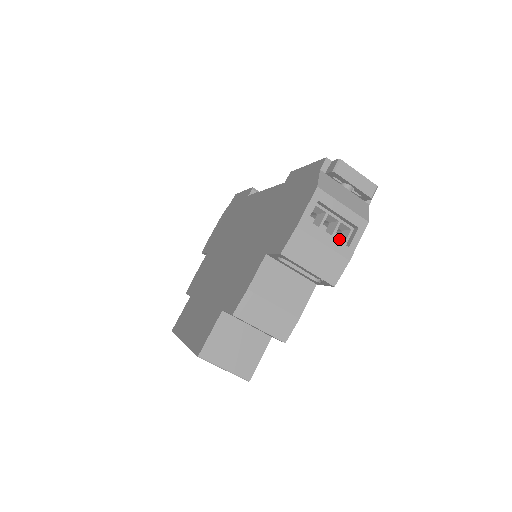
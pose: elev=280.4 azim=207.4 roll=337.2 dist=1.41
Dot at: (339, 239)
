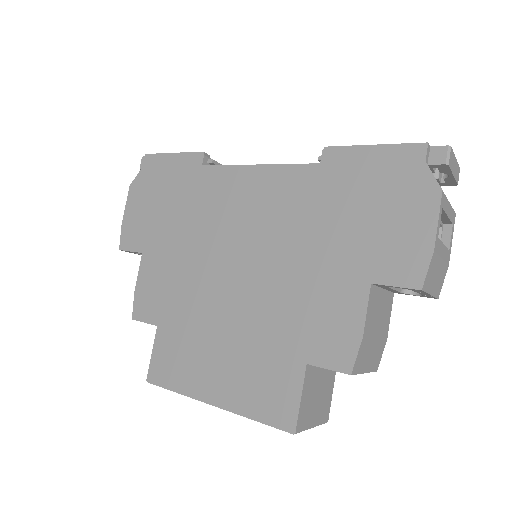
Dot at: occluded
